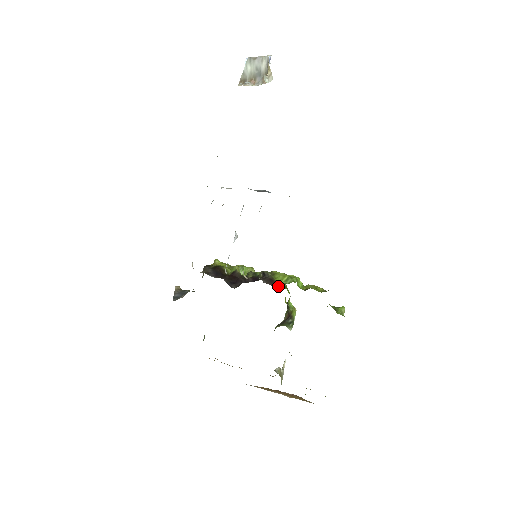
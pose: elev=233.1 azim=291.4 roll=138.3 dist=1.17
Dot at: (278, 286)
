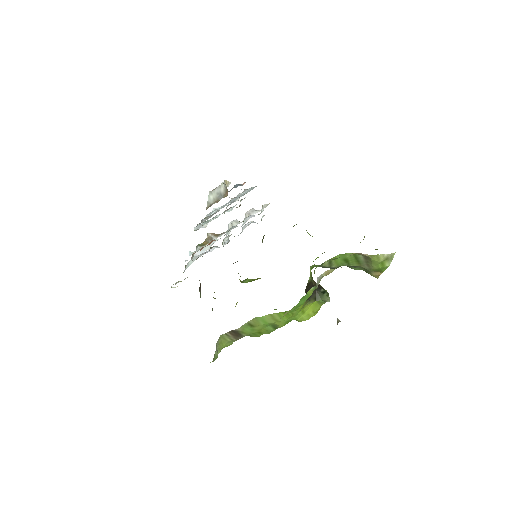
Dot at: occluded
